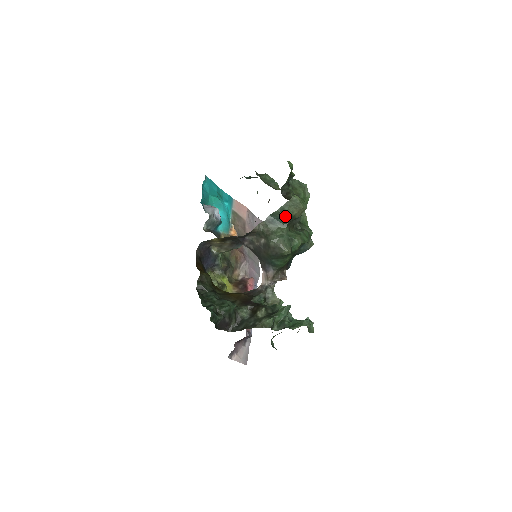
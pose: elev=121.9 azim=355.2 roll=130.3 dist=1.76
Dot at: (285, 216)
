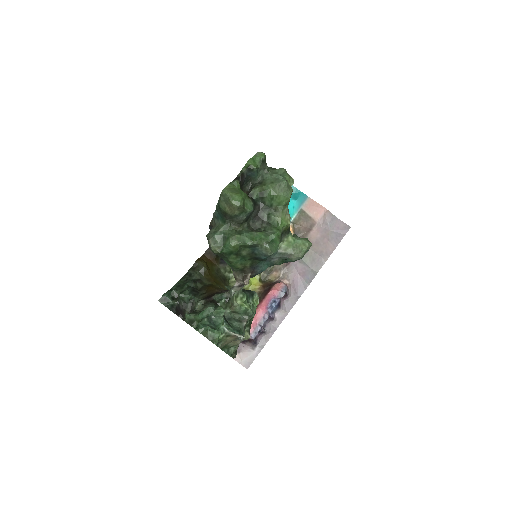
Dot at: (222, 212)
